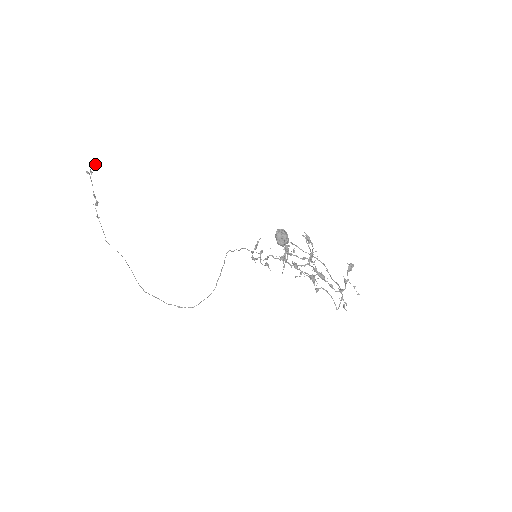
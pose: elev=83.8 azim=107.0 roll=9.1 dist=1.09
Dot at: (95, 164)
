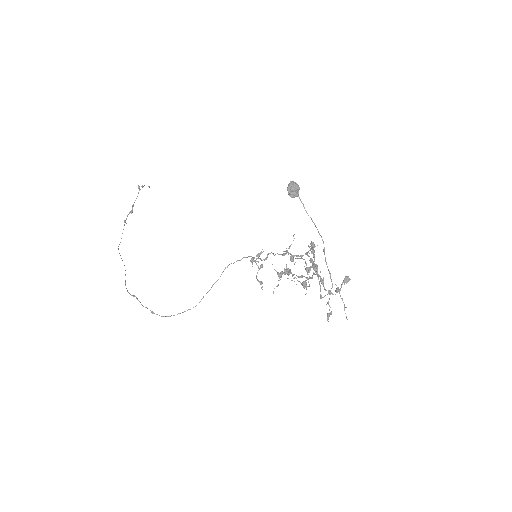
Dot at: (148, 186)
